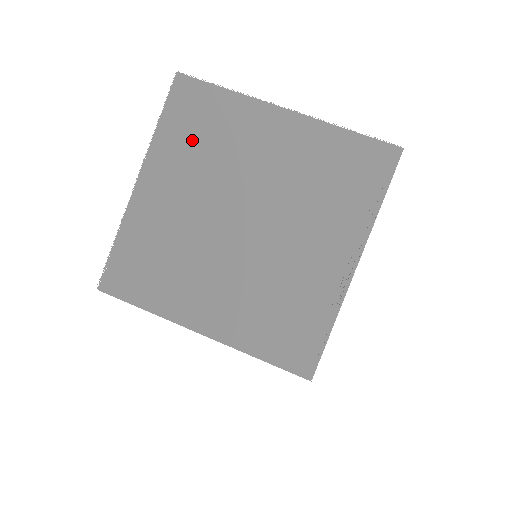
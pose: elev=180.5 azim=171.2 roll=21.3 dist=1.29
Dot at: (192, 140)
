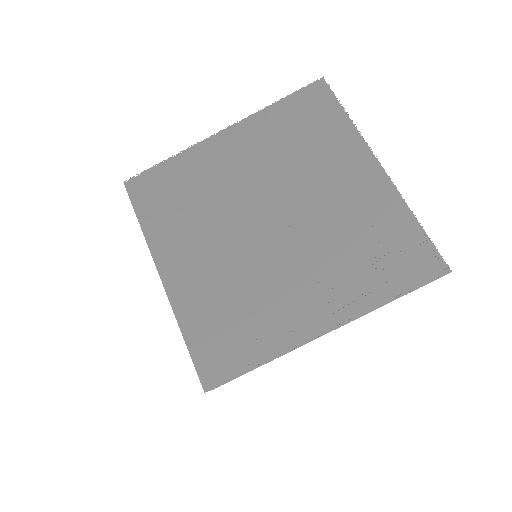
Dot at: (289, 133)
